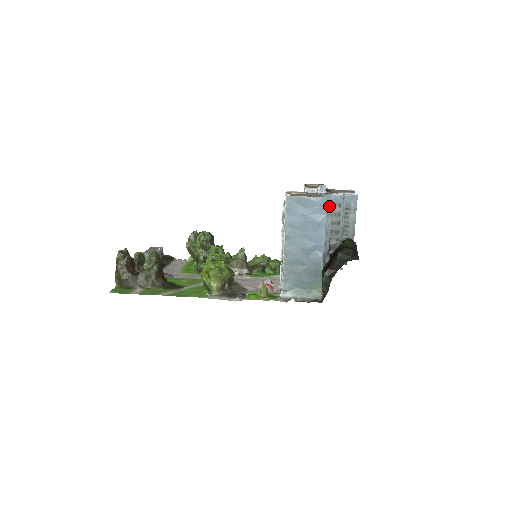
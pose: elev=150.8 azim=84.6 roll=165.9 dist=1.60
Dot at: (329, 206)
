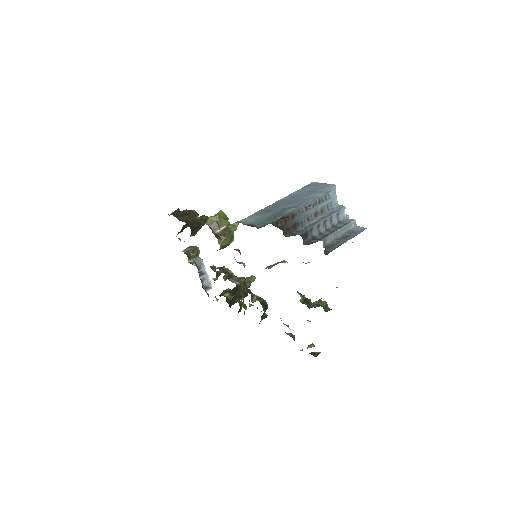
Dot at: (336, 211)
